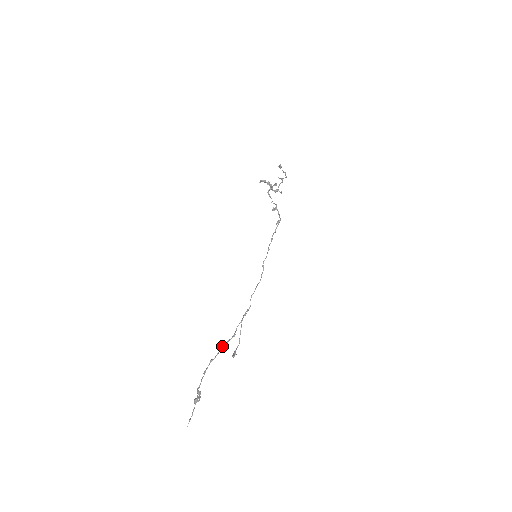
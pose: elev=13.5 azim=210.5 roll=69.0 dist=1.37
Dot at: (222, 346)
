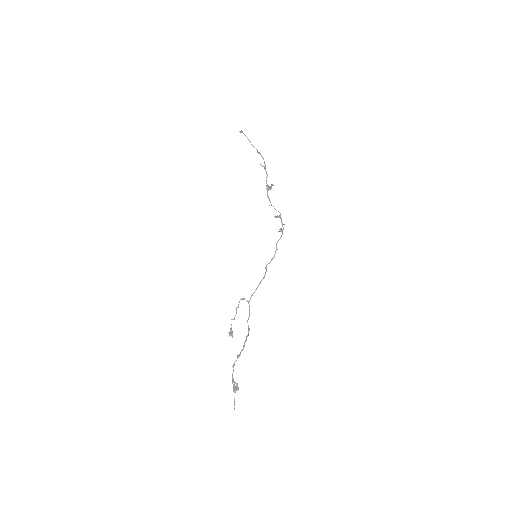
Dot at: occluded
